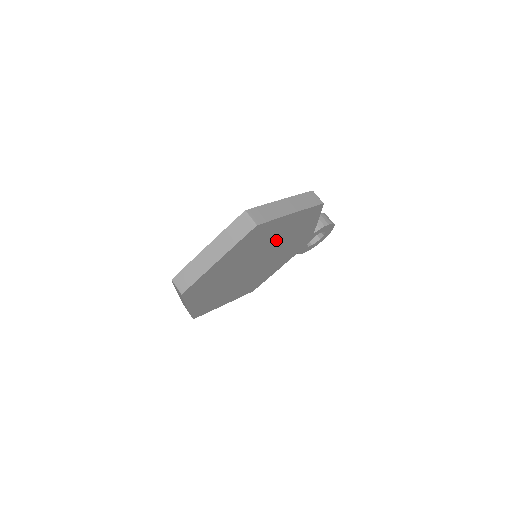
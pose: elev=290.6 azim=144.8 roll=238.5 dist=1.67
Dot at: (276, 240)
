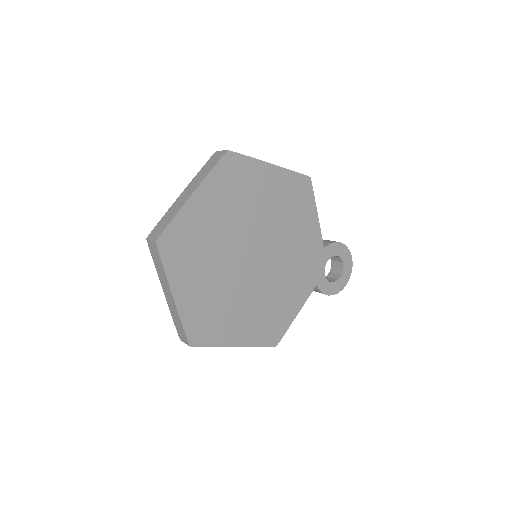
Dot at: (268, 215)
